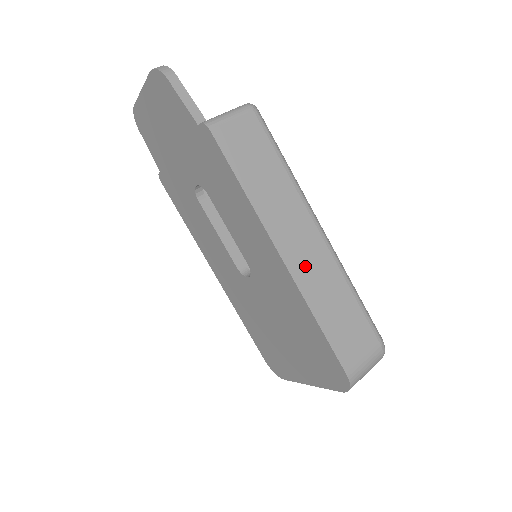
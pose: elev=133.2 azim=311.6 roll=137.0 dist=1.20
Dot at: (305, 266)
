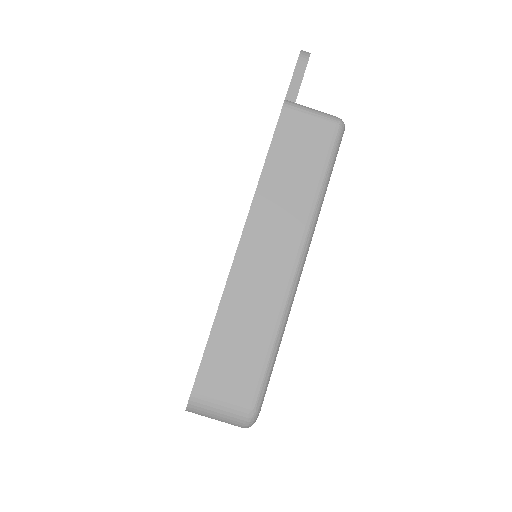
Dot at: (252, 271)
